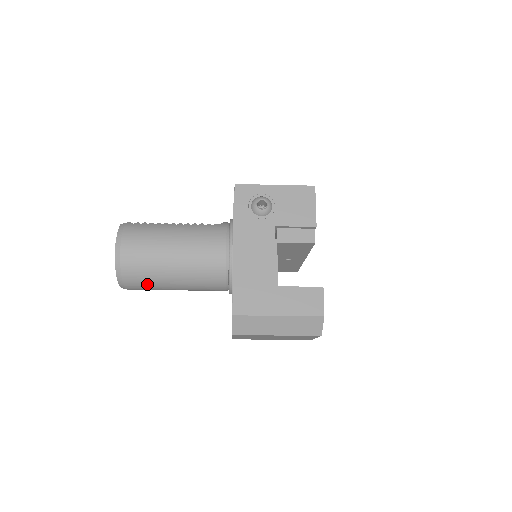
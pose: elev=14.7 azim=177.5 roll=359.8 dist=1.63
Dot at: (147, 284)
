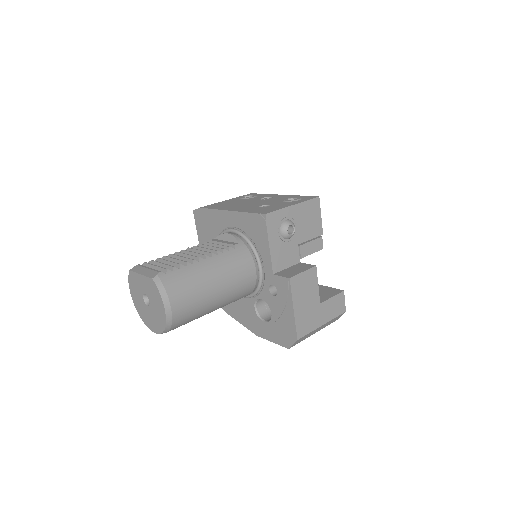
Dot at: (186, 323)
